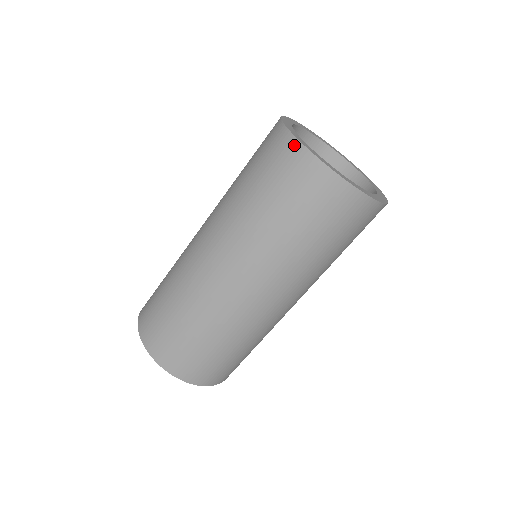
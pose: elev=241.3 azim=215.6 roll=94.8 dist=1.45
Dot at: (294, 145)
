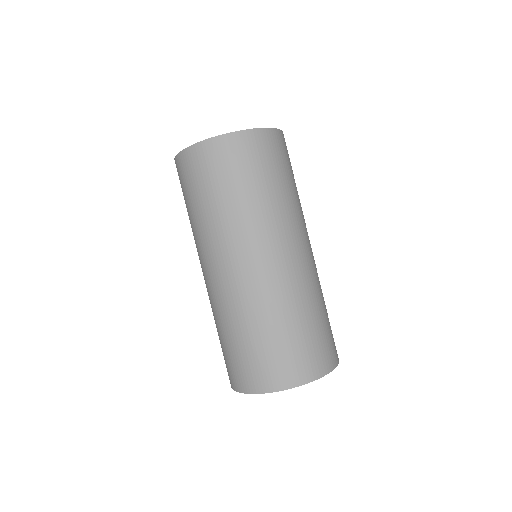
Dot at: (222, 140)
